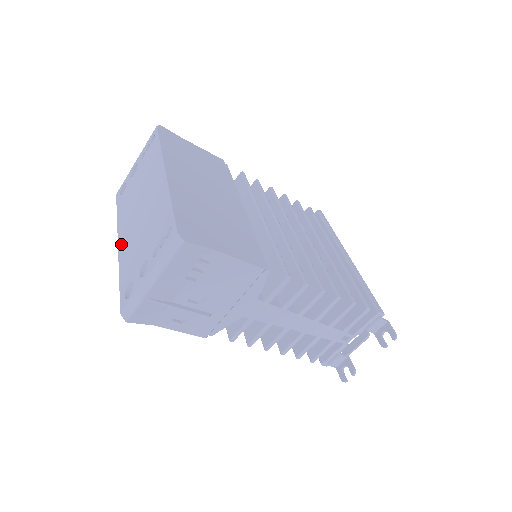
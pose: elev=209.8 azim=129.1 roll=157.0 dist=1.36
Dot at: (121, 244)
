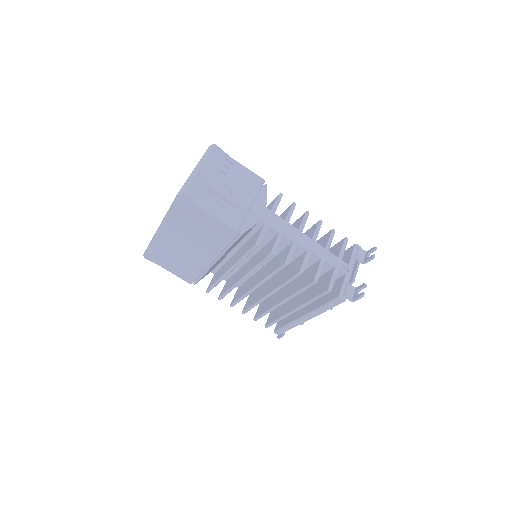
Dot at: occluded
